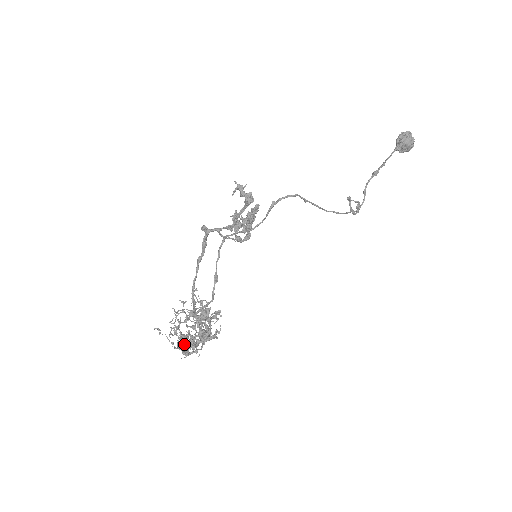
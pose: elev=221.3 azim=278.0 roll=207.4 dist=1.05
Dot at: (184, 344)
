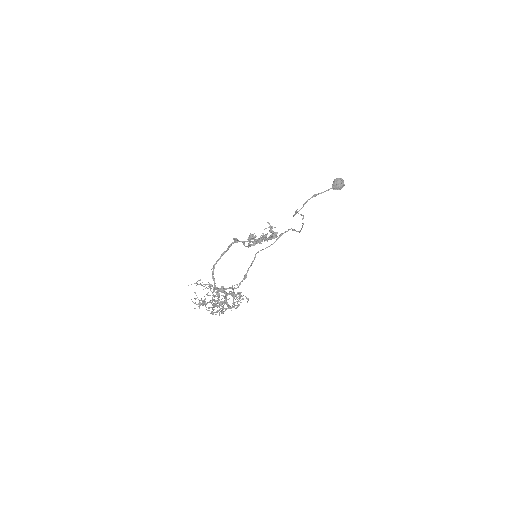
Dot at: (211, 307)
